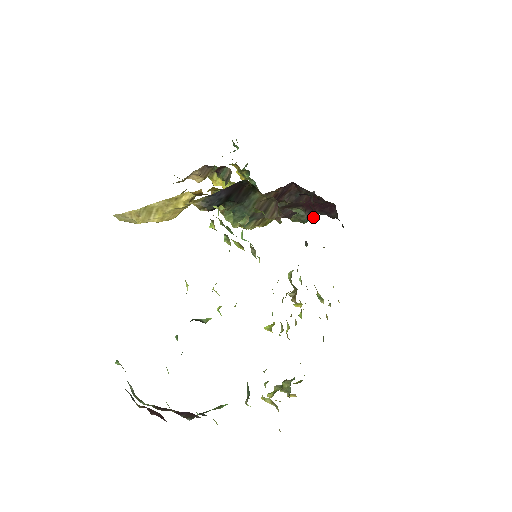
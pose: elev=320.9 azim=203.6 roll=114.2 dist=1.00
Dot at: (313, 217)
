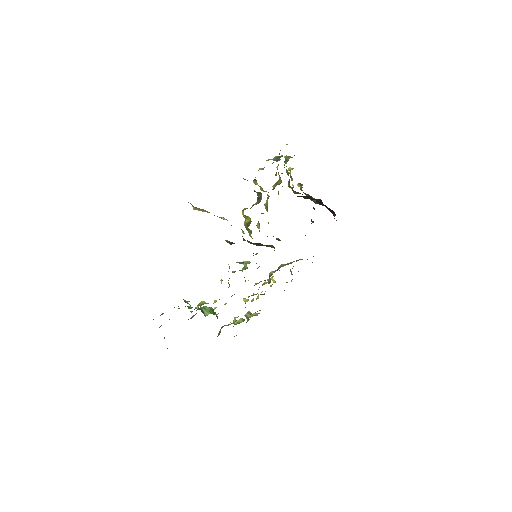
Dot at: (322, 205)
